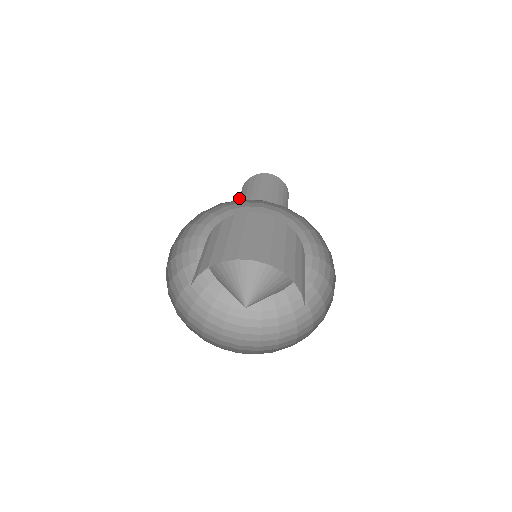
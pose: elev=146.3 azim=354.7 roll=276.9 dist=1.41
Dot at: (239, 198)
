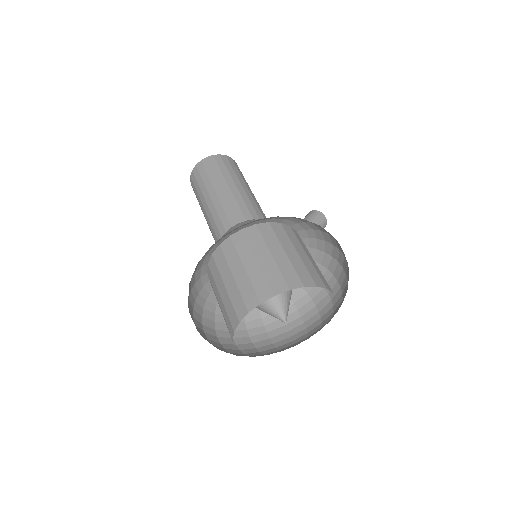
Dot at: occluded
